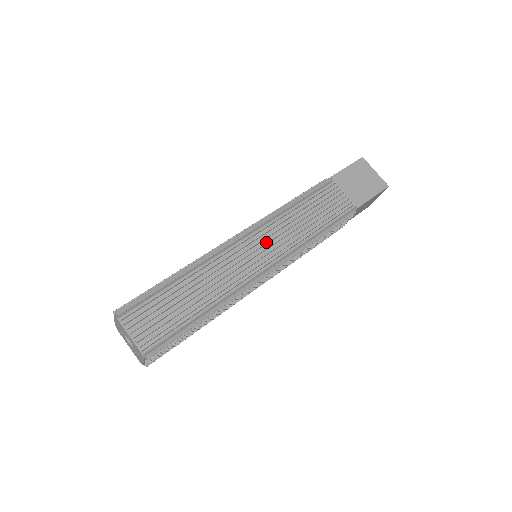
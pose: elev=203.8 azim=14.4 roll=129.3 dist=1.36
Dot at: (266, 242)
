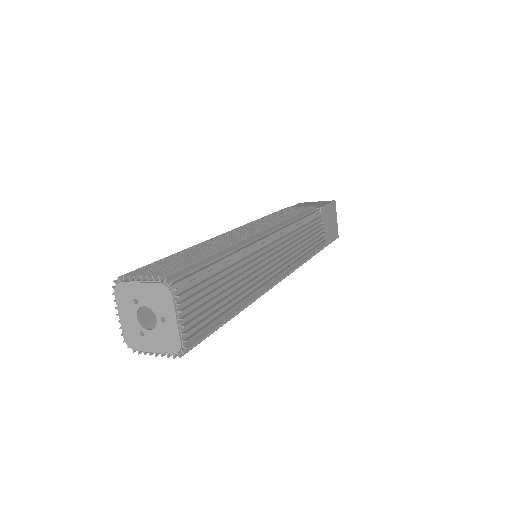
Dot at: (282, 252)
